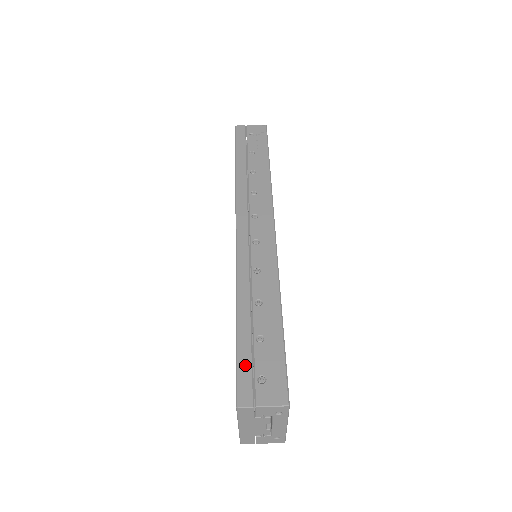
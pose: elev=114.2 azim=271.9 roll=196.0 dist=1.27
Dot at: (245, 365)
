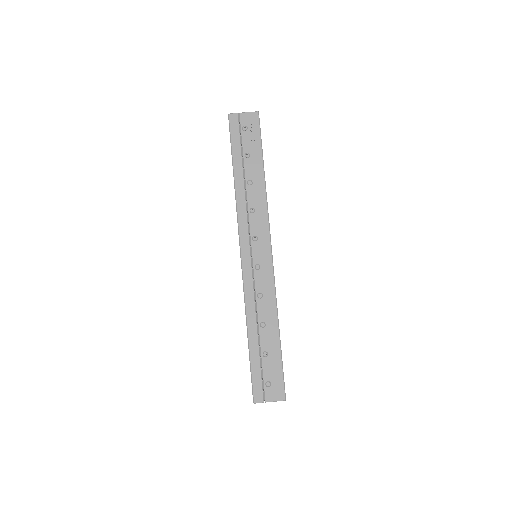
Dot at: (257, 375)
